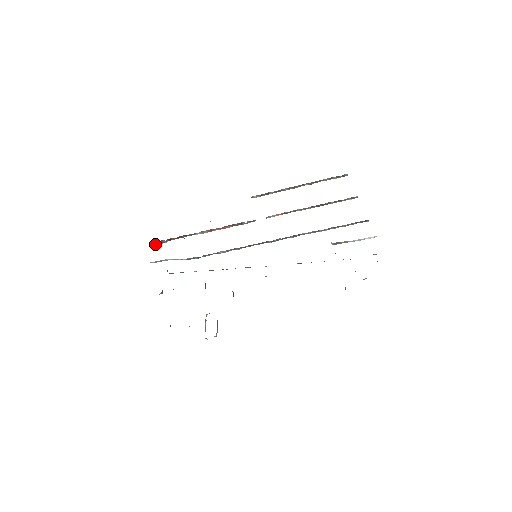
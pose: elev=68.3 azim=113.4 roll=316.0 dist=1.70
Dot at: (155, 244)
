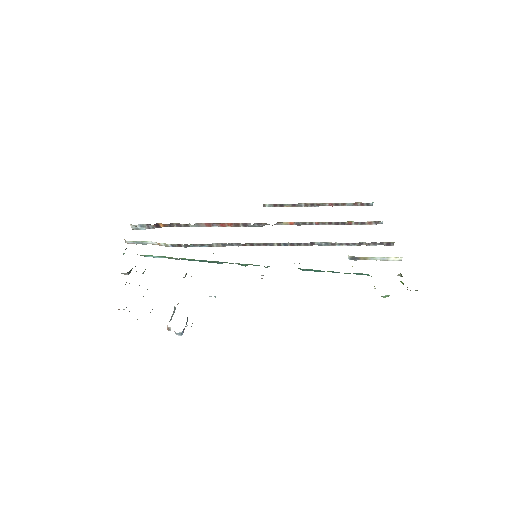
Dot at: (138, 228)
